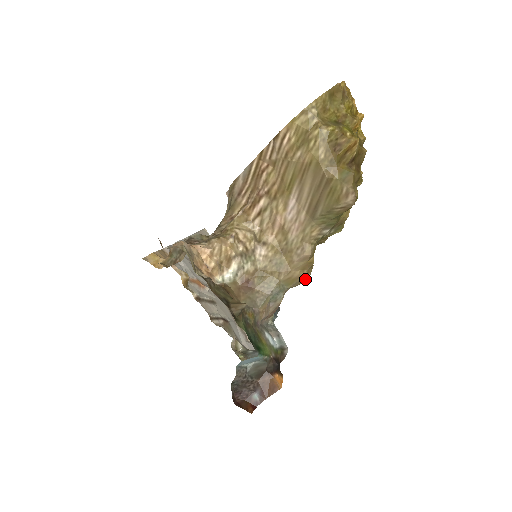
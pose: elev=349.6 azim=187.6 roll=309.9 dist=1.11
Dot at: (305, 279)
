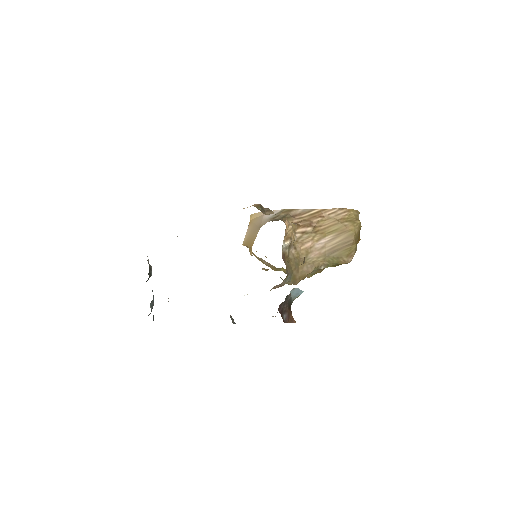
Dot at: (295, 284)
